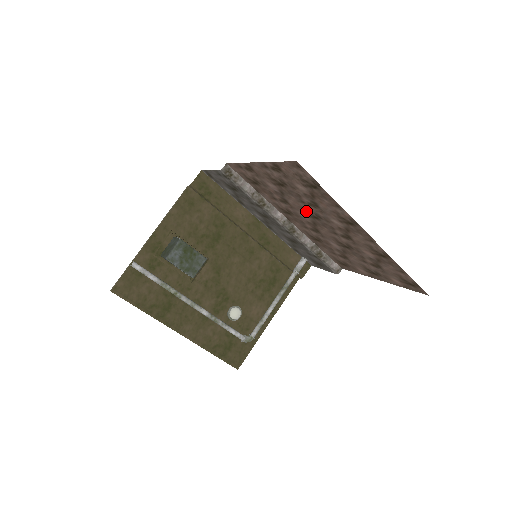
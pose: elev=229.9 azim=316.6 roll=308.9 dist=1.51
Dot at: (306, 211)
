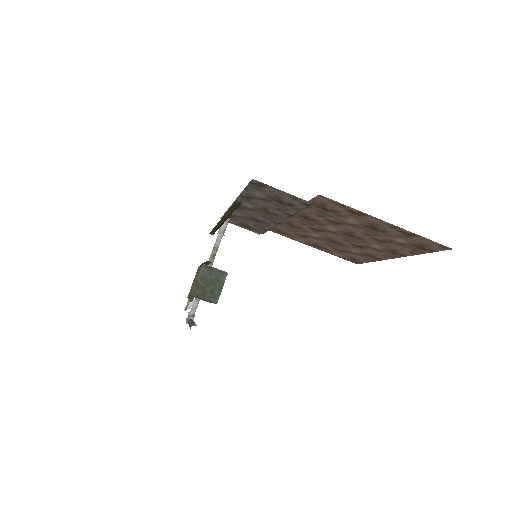
Dot at: (350, 233)
